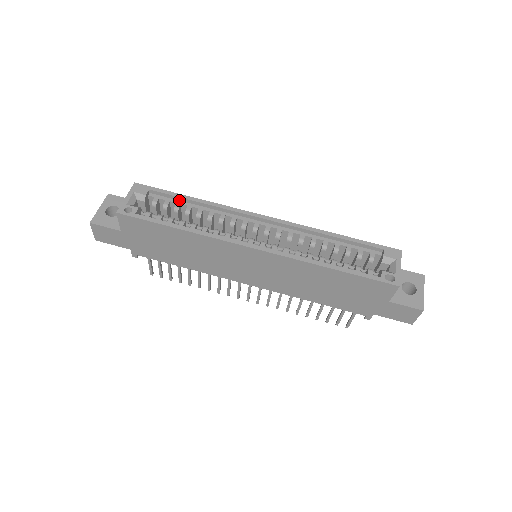
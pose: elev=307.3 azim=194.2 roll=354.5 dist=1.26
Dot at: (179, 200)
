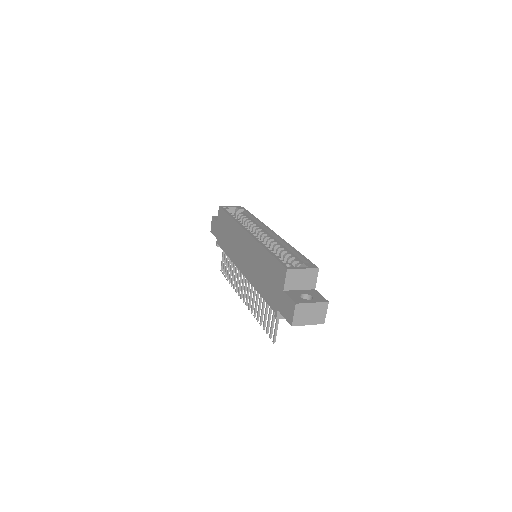
Dot at: (250, 217)
